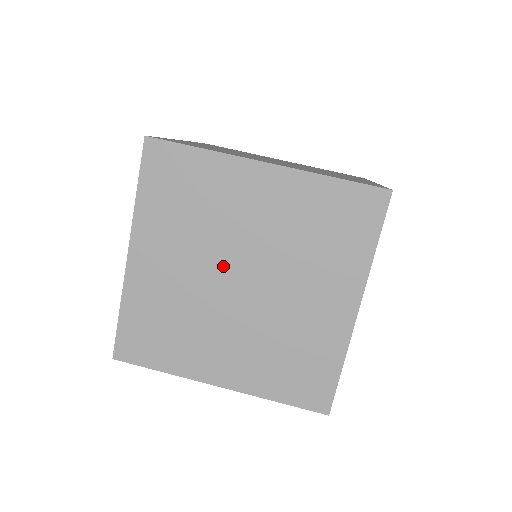
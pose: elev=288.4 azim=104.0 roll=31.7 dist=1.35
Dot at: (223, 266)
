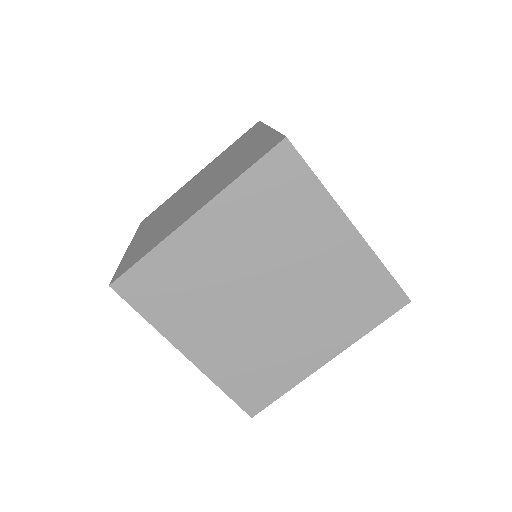
Dot at: occluded
